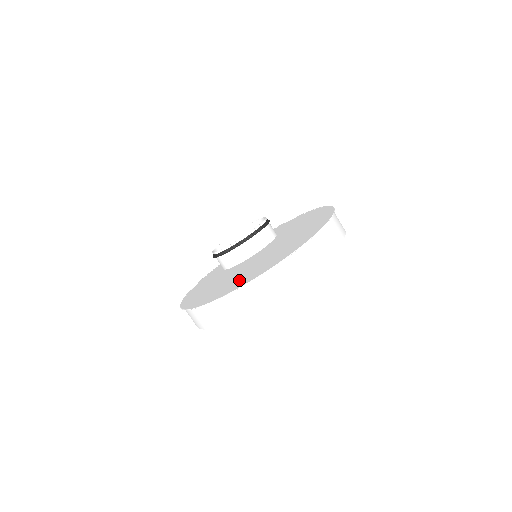
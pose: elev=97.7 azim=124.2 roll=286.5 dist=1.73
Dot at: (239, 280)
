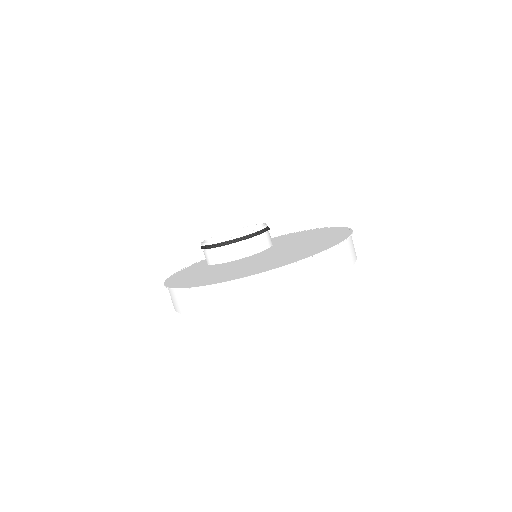
Dot at: (258, 267)
